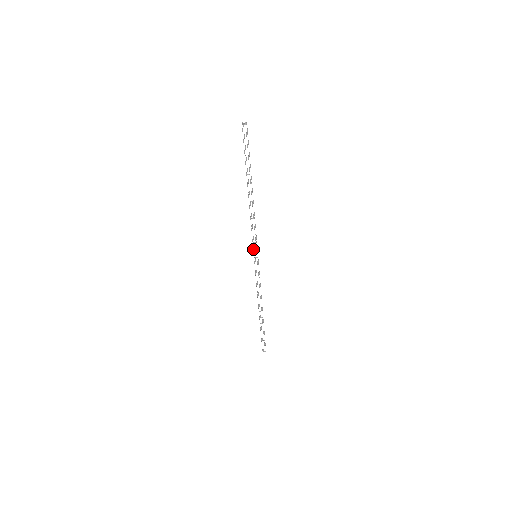
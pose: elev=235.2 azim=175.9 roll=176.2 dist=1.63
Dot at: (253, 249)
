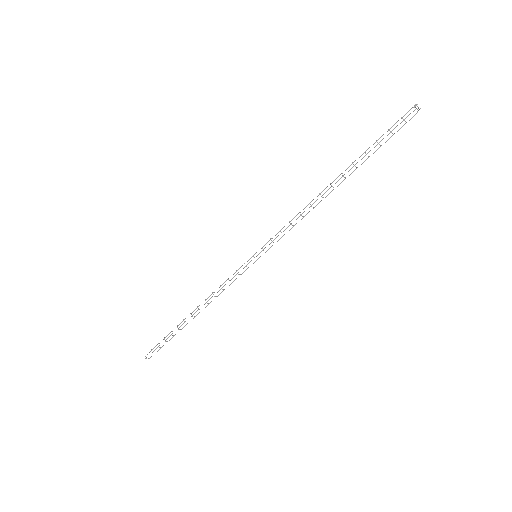
Dot at: (263, 246)
